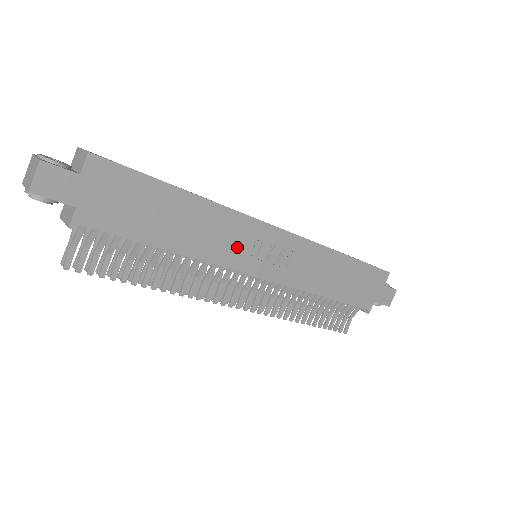
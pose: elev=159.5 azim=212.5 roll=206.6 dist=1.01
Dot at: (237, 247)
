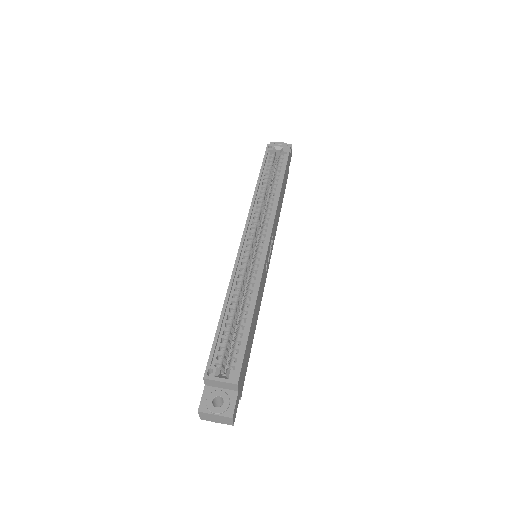
Dot at: (264, 279)
